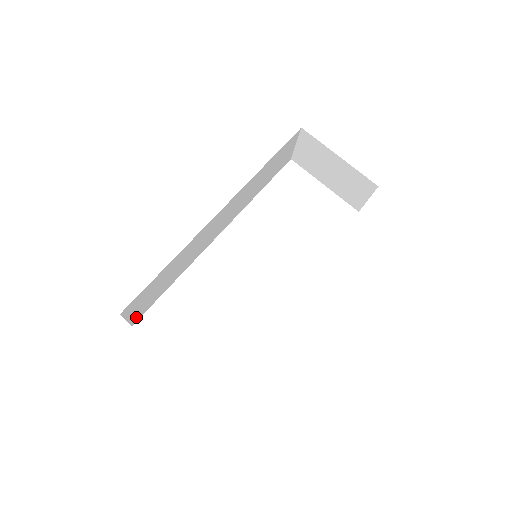
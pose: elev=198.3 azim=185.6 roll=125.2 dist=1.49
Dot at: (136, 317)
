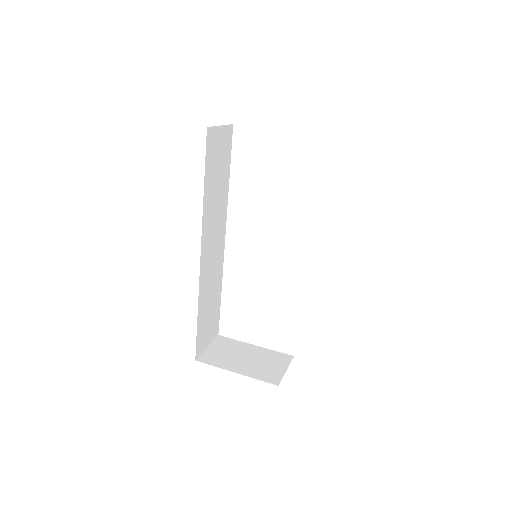
Dot at: (214, 333)
